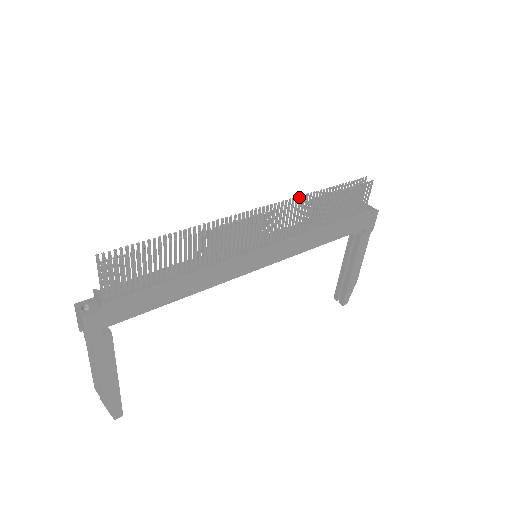
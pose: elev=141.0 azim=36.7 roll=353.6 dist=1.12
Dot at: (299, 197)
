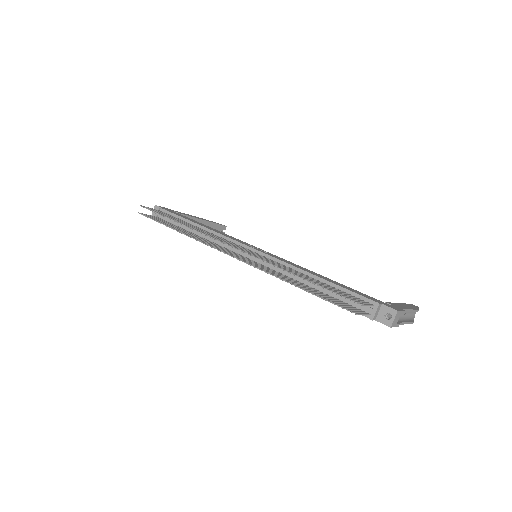
Dot at: (272, 264)
